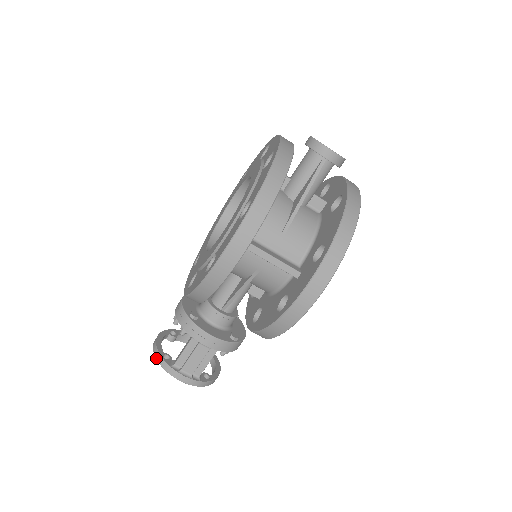
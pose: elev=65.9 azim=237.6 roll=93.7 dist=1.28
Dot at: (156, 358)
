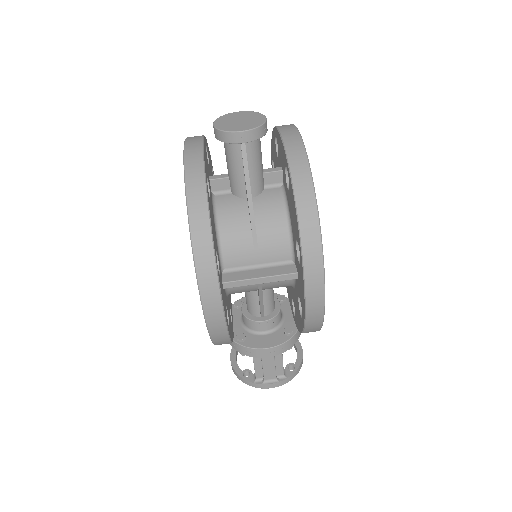
Dot at: (239, 379)
